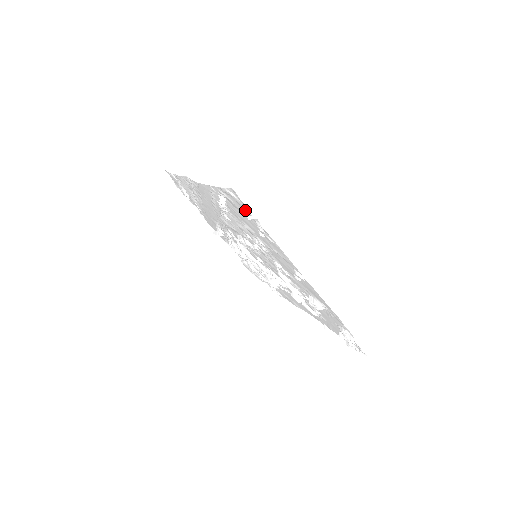
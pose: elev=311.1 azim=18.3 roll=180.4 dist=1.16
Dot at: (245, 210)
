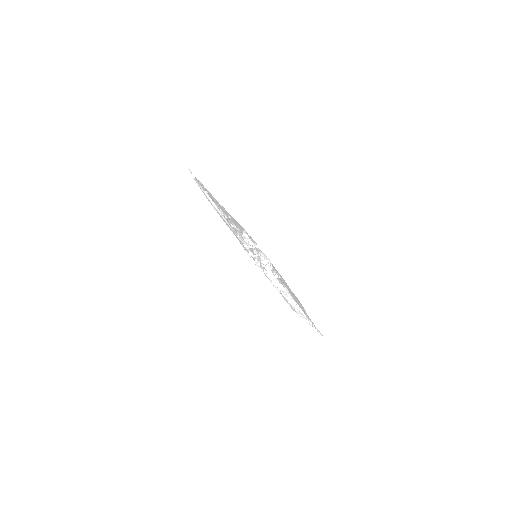
Dot at: occluded
